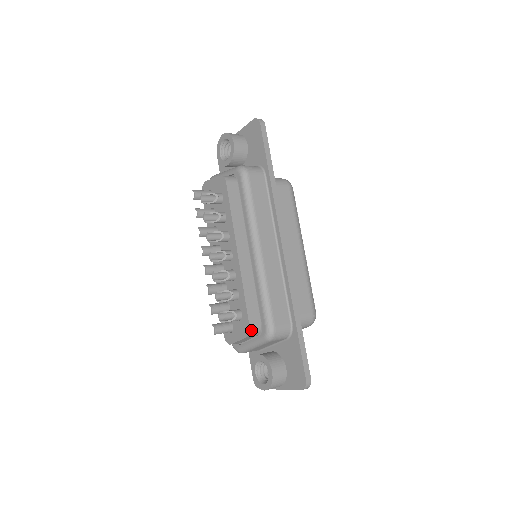
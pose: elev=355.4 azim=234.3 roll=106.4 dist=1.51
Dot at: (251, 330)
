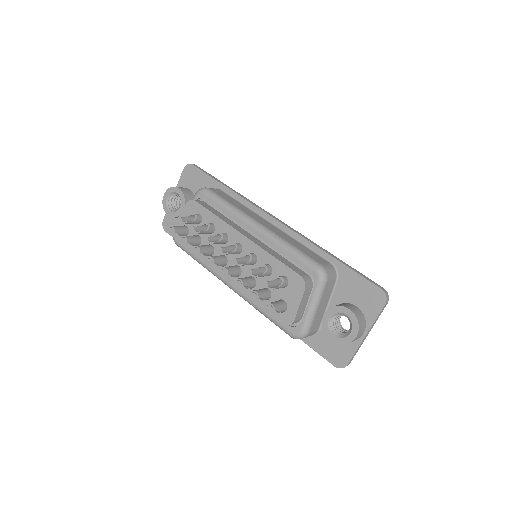
Dot at: (304, 279)
